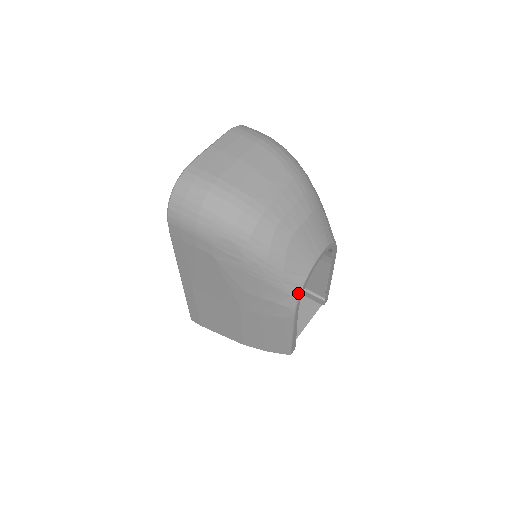
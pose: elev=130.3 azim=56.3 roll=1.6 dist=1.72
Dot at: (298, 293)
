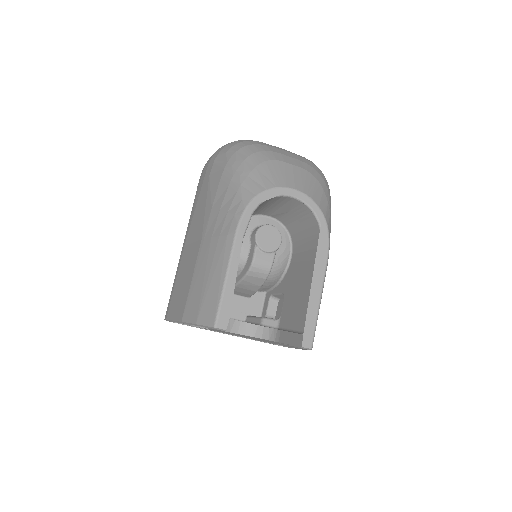
Dot at: (251, 199)
